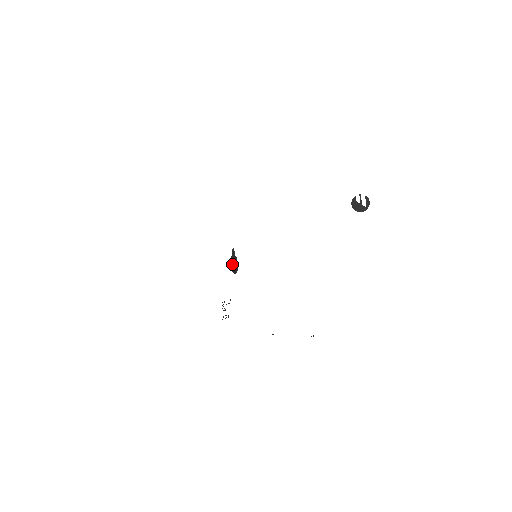
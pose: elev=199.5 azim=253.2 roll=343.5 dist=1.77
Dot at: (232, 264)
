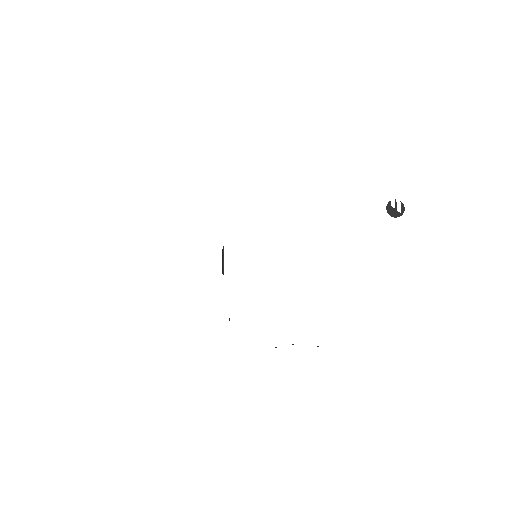
Dot at: (222, 263)
